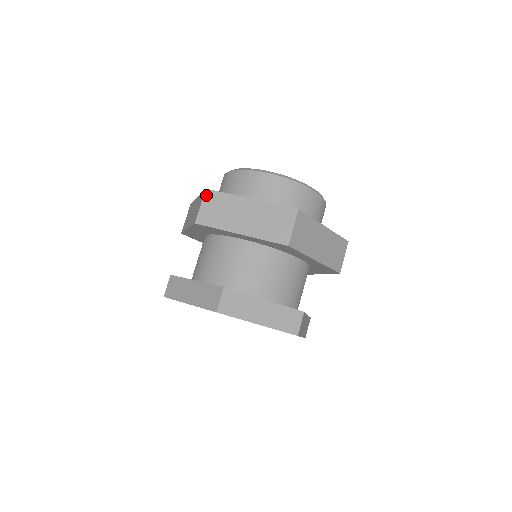
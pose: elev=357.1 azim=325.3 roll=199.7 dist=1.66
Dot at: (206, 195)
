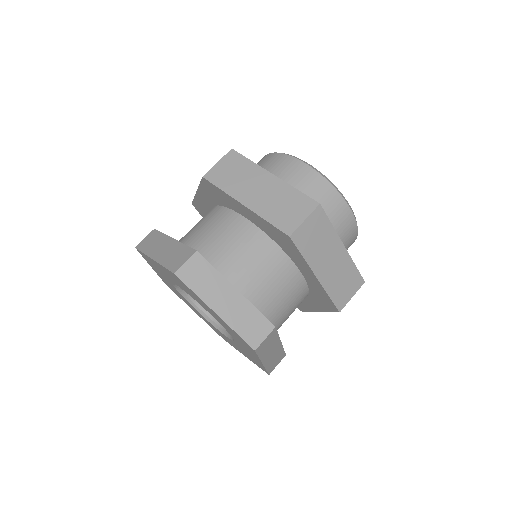
Dot at: occluded
